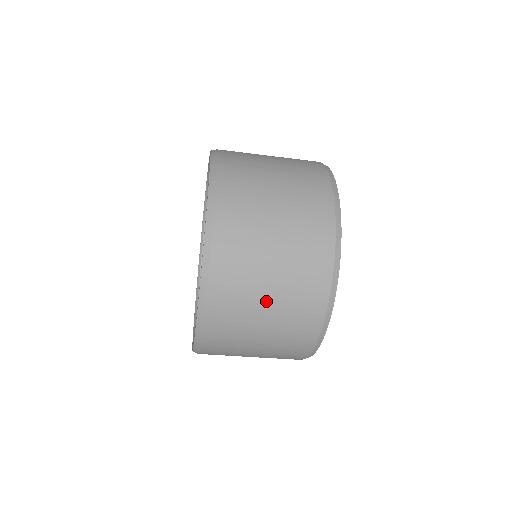
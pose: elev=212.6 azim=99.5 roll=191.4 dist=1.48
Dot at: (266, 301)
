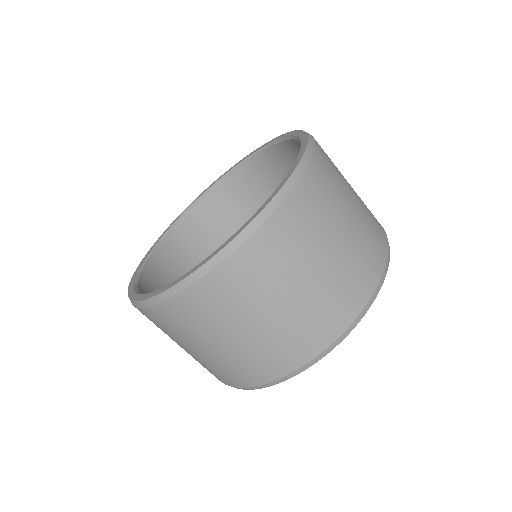
Dot at: (314, 268)
